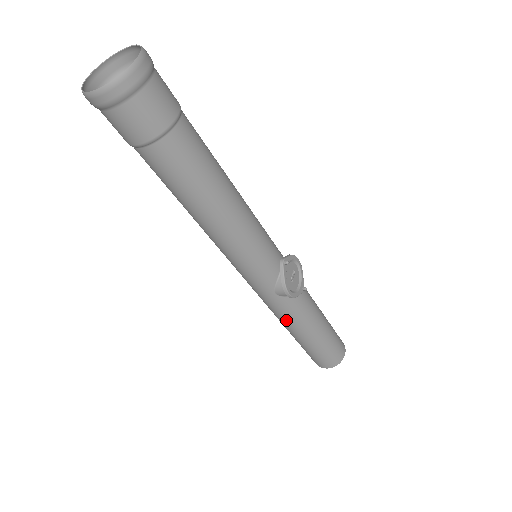
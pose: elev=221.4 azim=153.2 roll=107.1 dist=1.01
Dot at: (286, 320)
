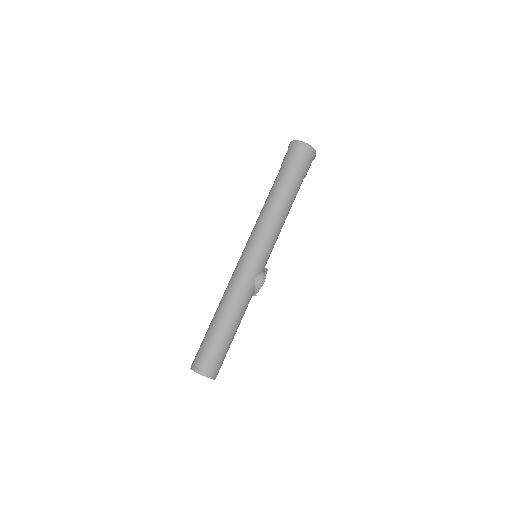
Dot at: (238, 304)
